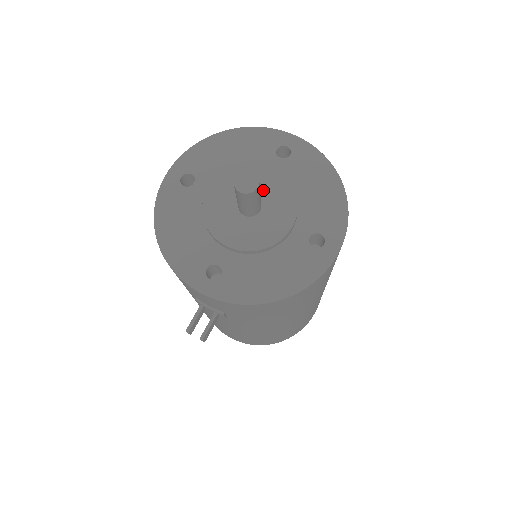
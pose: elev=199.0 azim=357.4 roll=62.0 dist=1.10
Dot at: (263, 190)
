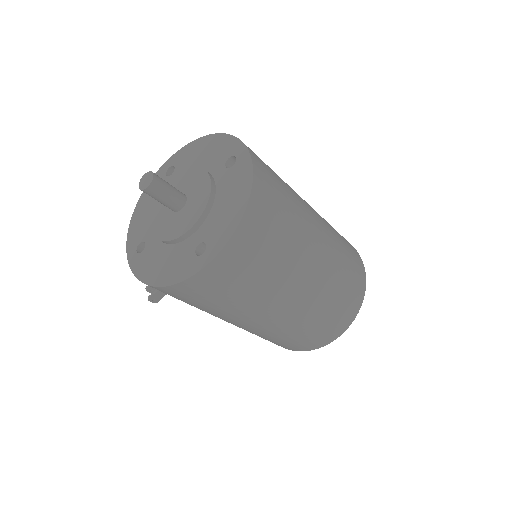
Dot at: (193, 192)
